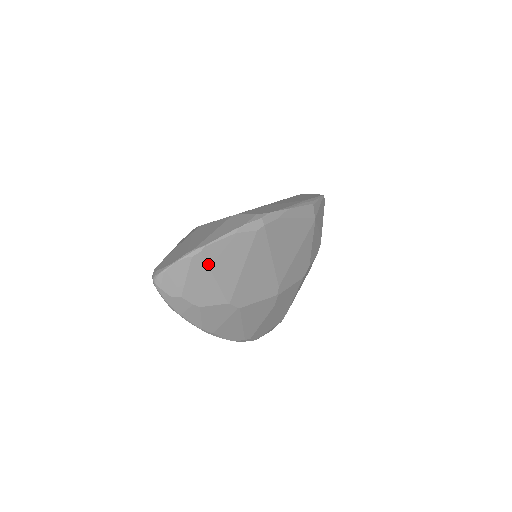
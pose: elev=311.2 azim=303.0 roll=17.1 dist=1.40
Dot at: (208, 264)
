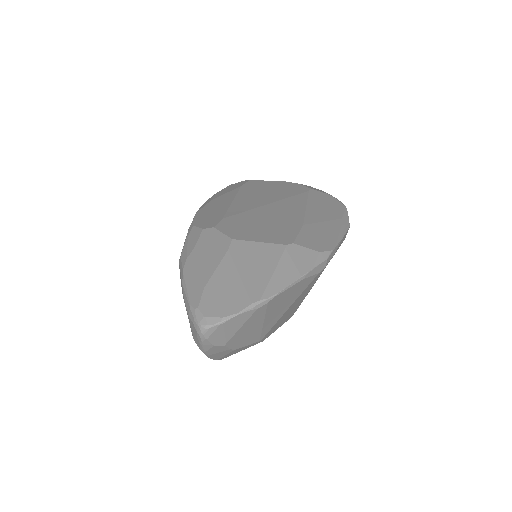
Dot at: (266, 312)
